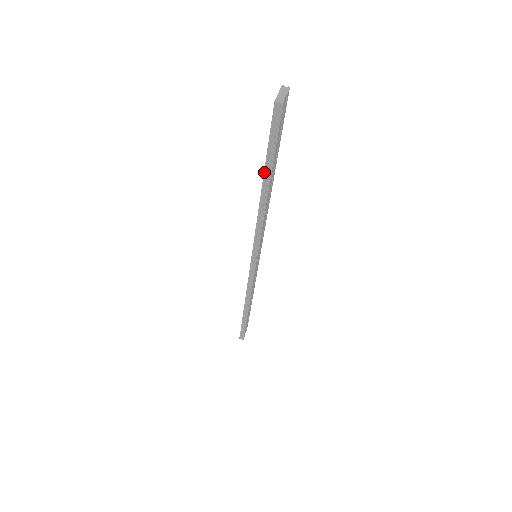
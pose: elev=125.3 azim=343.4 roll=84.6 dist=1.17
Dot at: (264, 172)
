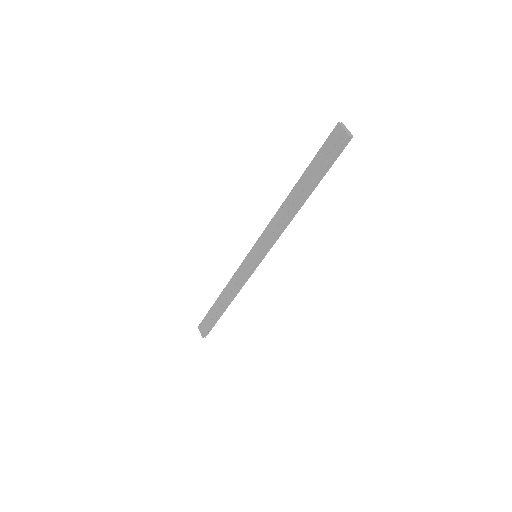
Dot at: (313, 187)
